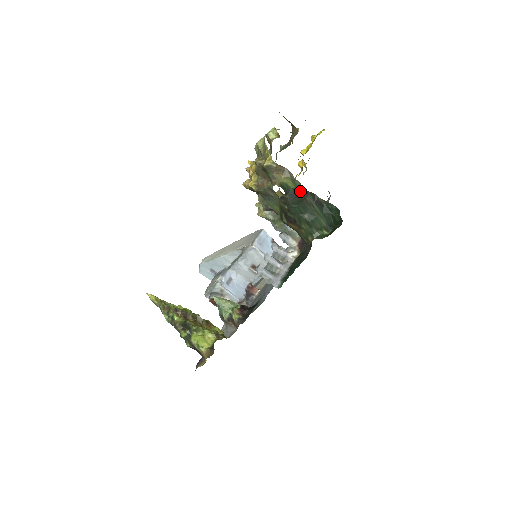
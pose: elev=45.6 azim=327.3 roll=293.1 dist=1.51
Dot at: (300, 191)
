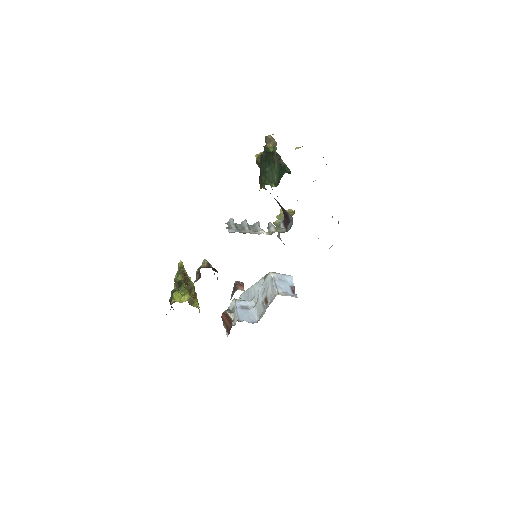
Dot at: (272, 151)
